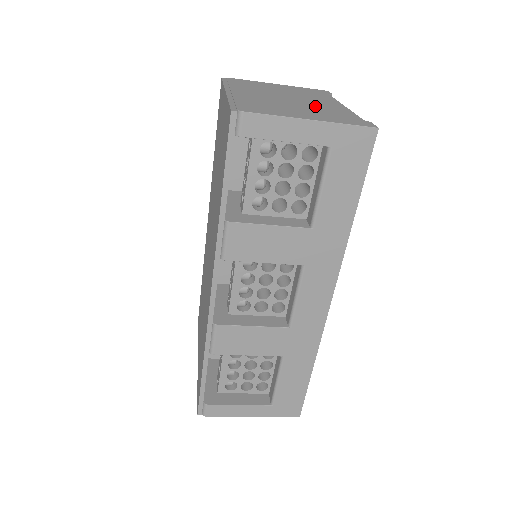
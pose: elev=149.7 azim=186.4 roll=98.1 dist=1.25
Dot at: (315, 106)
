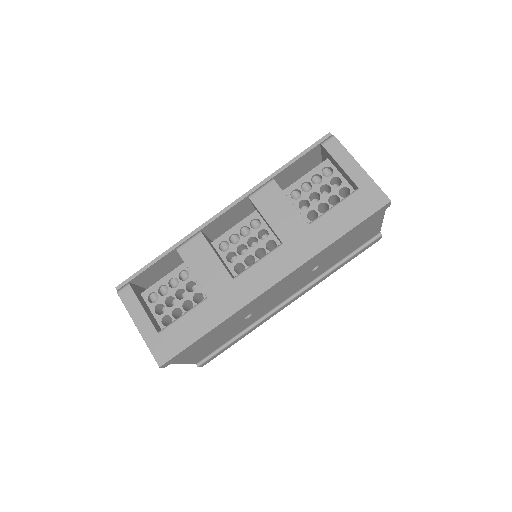
Dot at: occluded
